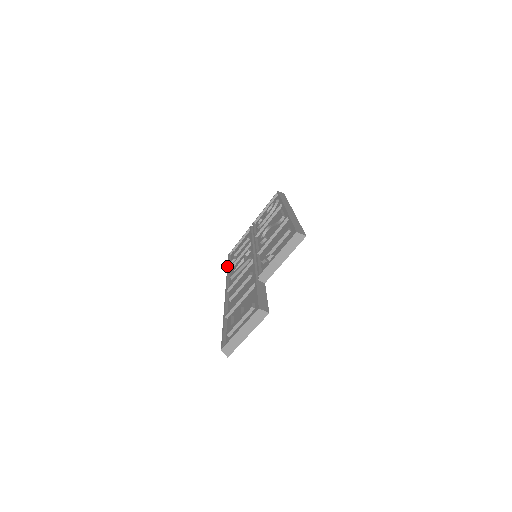
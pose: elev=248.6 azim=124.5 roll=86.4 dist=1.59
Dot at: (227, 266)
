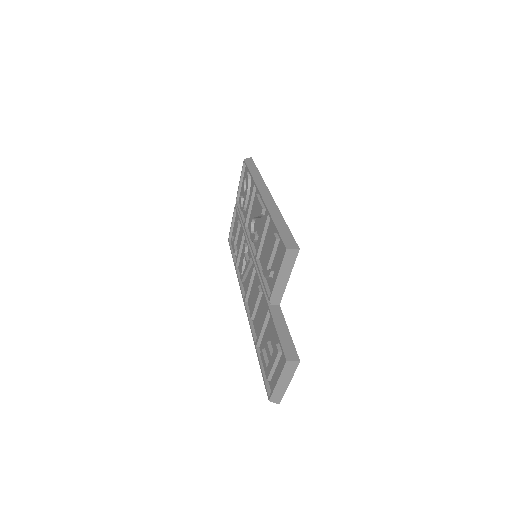
Dot at: occluded
